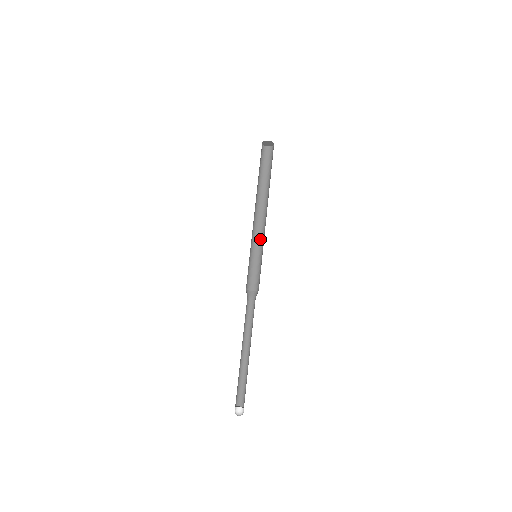
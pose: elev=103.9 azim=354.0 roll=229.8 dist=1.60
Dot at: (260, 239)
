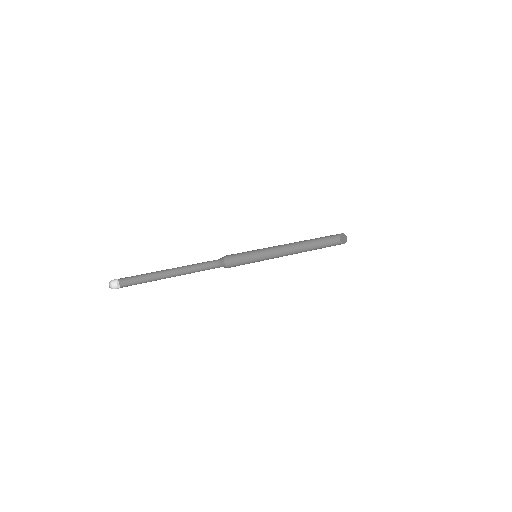
Dot at: (271, 258)
